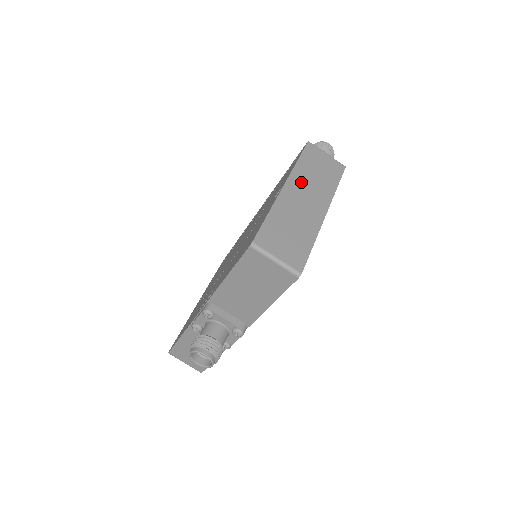
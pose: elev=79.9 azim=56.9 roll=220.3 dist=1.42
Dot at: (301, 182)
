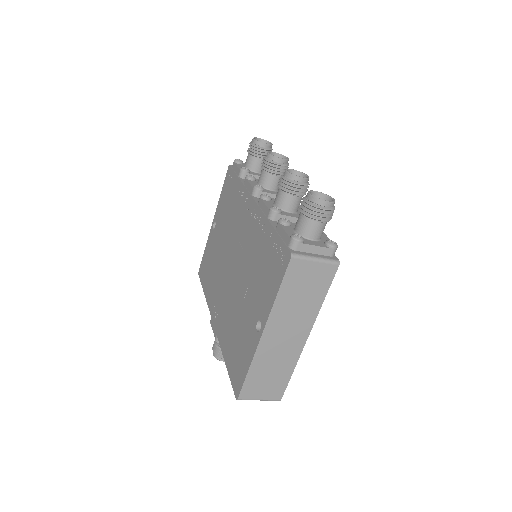
Dot at: (281, 320)
